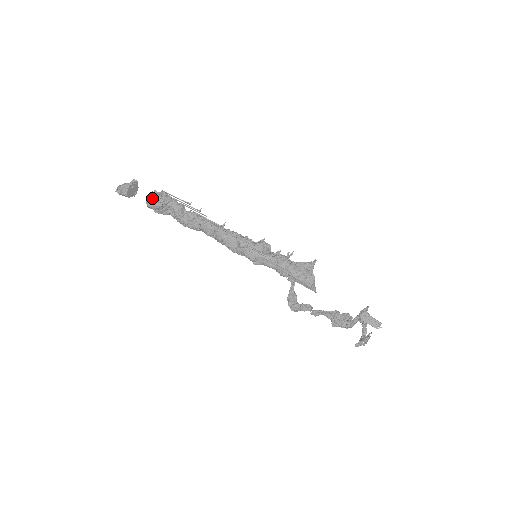
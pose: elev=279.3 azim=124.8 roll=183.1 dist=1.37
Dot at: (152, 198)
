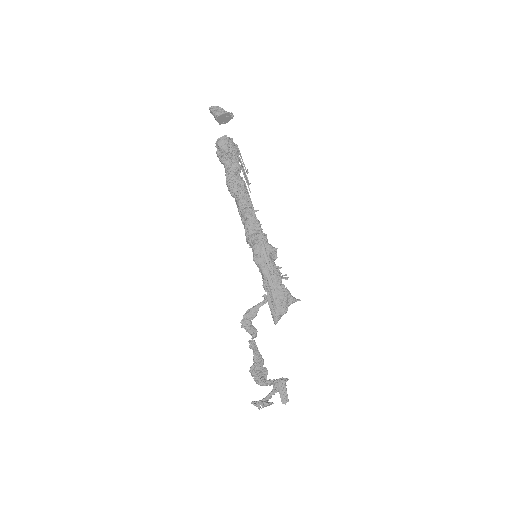
Dot at: (227, 140)
